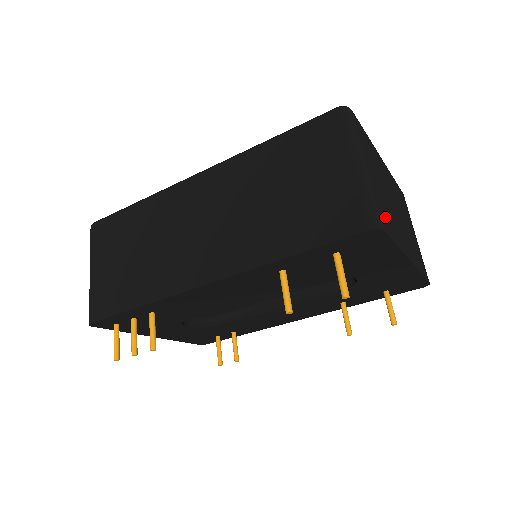
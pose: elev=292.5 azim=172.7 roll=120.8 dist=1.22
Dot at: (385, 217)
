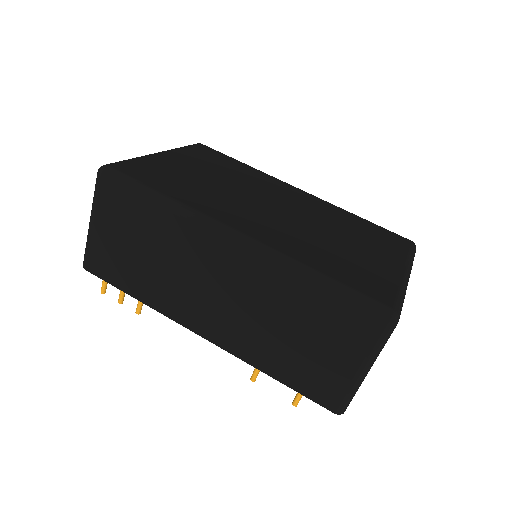
Dot at: occluded
